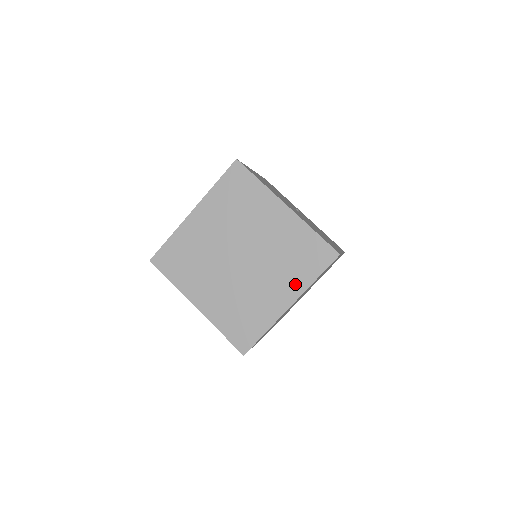
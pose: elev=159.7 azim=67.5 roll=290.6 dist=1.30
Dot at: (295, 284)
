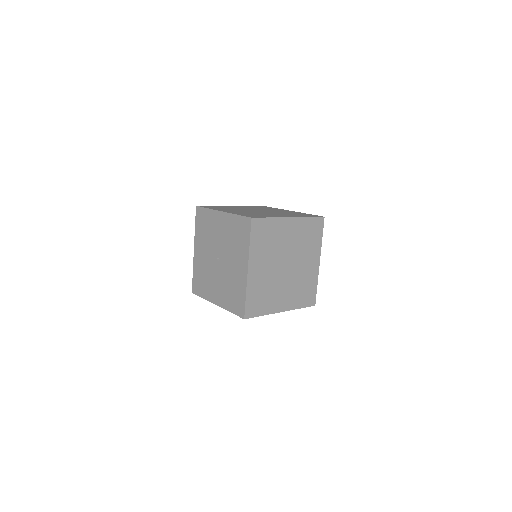
Dot at: (295, 216)
